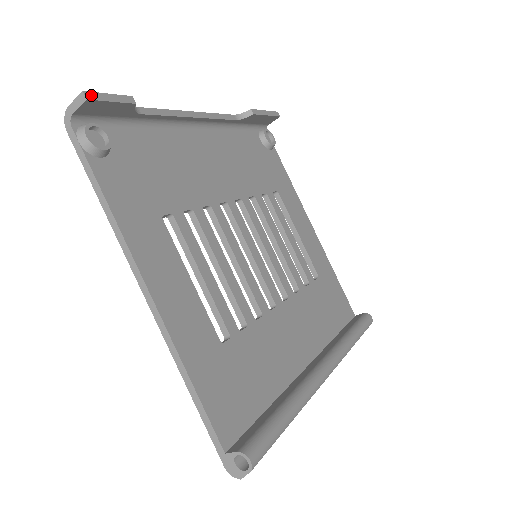
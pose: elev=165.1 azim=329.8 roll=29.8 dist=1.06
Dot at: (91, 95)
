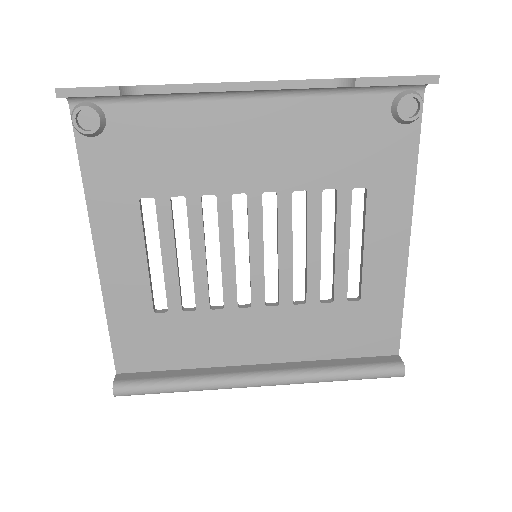
Dot at: (63, 92)
